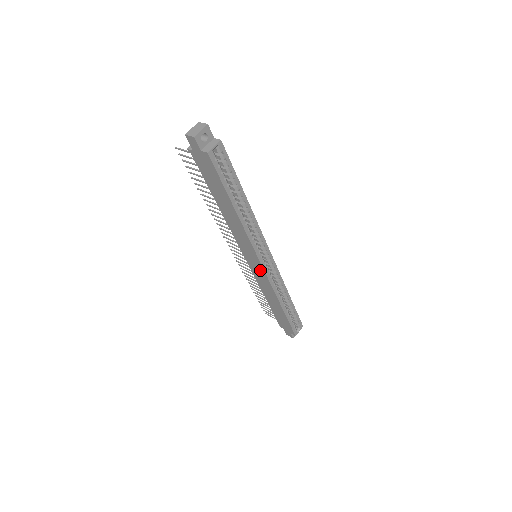
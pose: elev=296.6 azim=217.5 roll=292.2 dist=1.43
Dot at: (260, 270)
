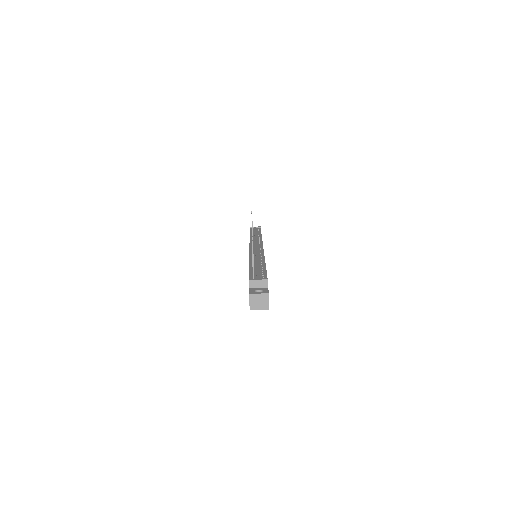
Dot at: occluded
